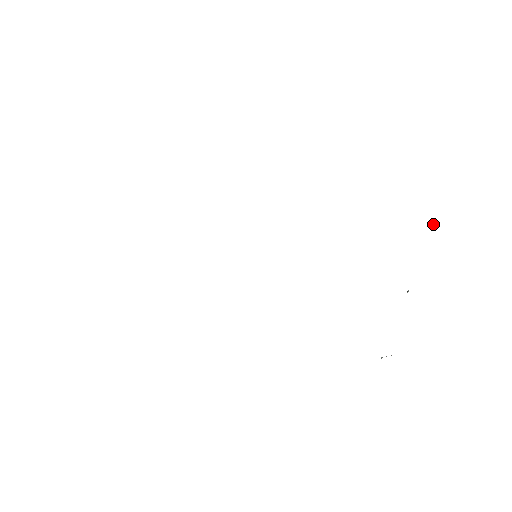
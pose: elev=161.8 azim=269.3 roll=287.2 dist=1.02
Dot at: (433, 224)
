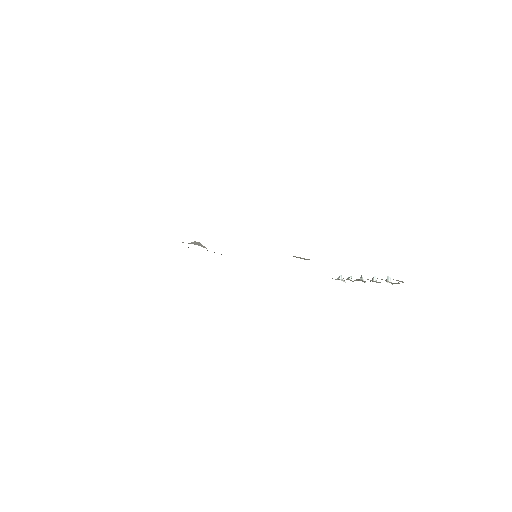
Dot at: (387, 279)
